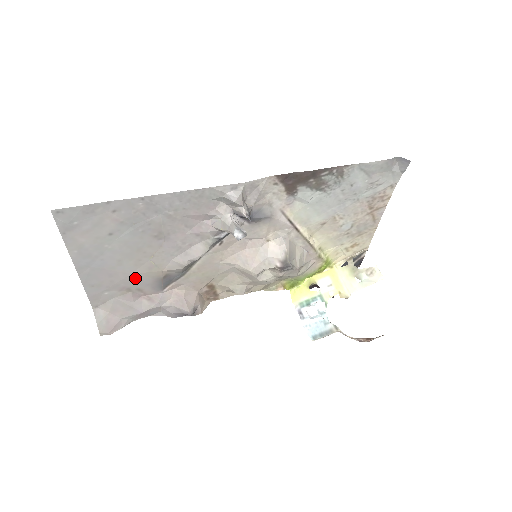
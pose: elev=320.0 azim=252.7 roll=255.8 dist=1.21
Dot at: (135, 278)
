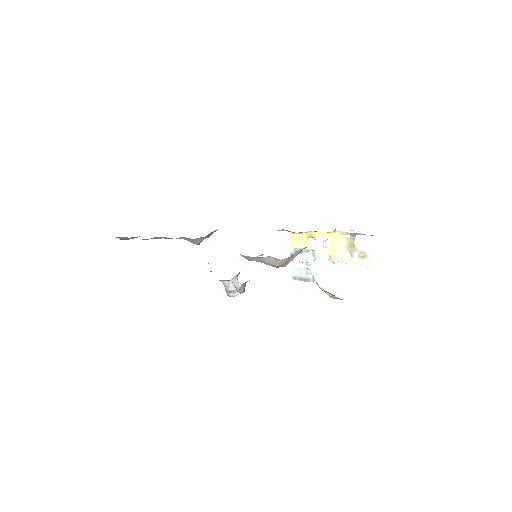
Dot at: occluded
